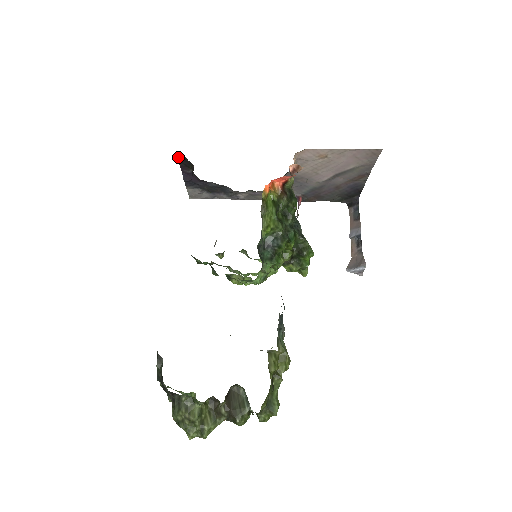
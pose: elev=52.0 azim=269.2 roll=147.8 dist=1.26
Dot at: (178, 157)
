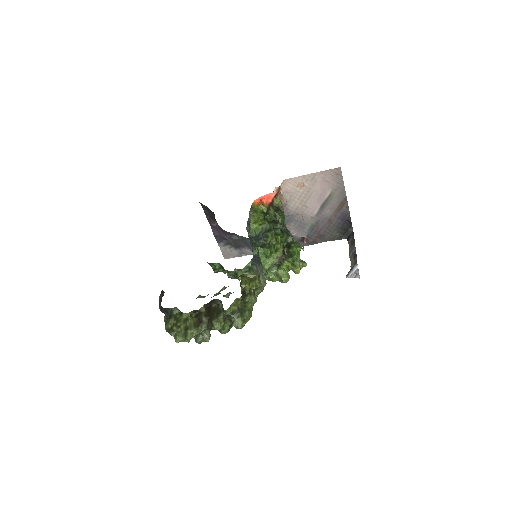
Dot at: (204, 209)
